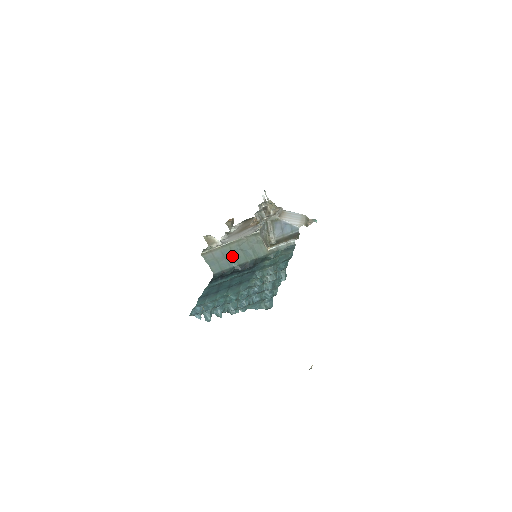
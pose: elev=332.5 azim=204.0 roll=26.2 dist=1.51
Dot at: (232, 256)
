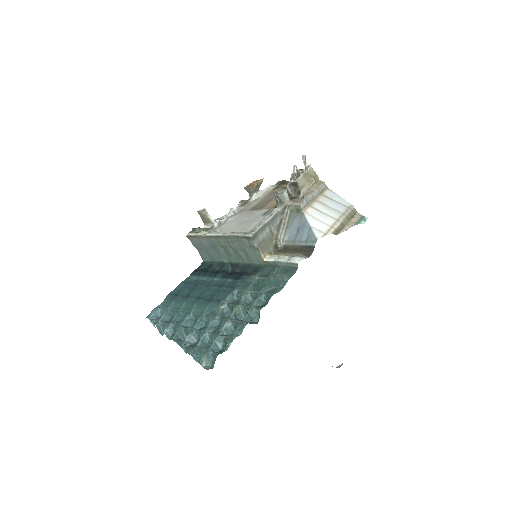
Dot at: (222, 250)
